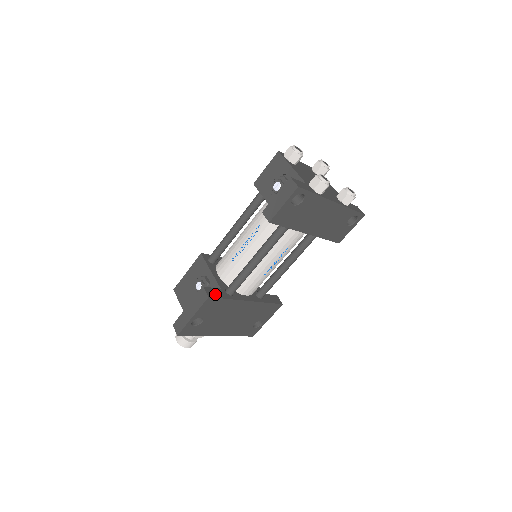
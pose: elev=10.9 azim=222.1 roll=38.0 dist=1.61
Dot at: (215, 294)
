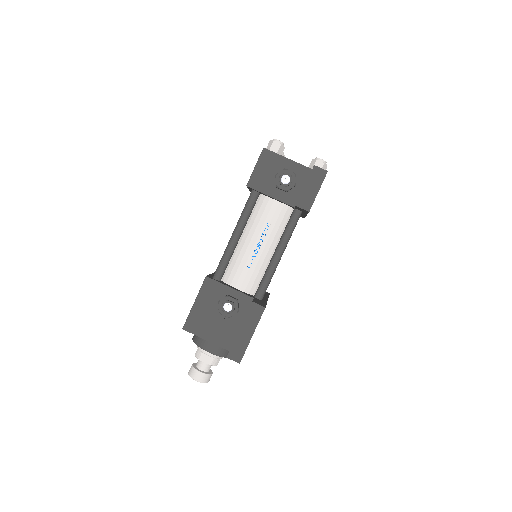
Dot at: (261, 304)
